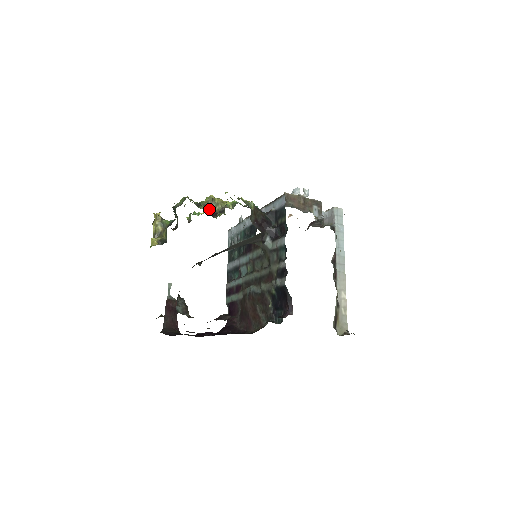
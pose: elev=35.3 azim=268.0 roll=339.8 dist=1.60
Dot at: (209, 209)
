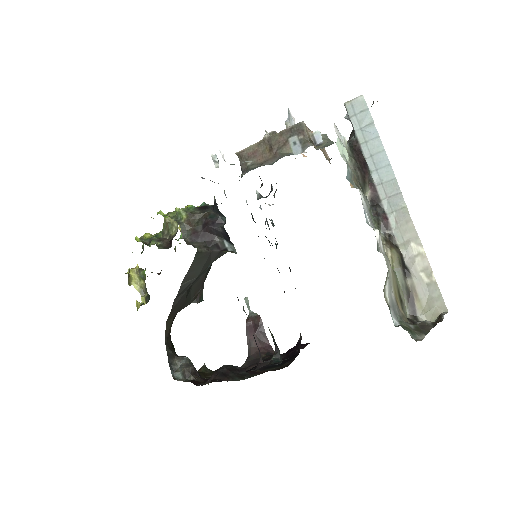
Dot at: (167, 236)
